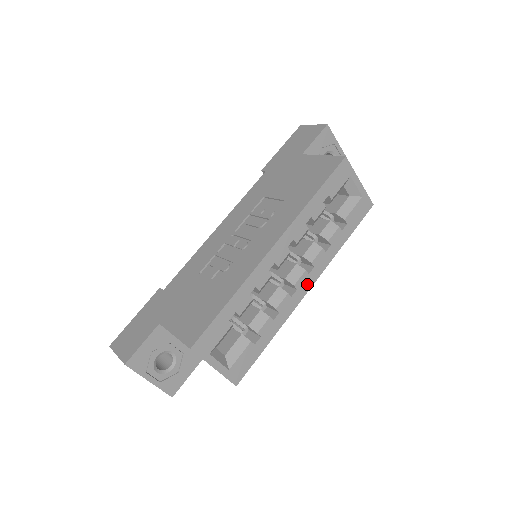
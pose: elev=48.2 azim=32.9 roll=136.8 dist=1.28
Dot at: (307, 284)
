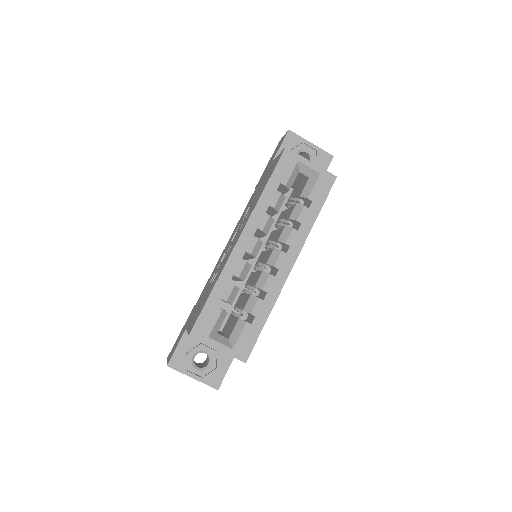
Dot at: (288, 263)
